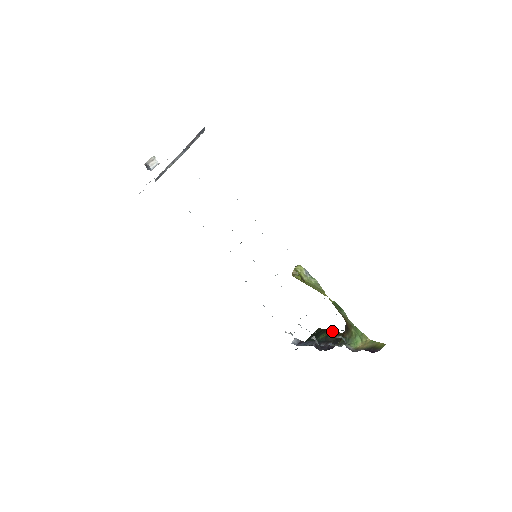
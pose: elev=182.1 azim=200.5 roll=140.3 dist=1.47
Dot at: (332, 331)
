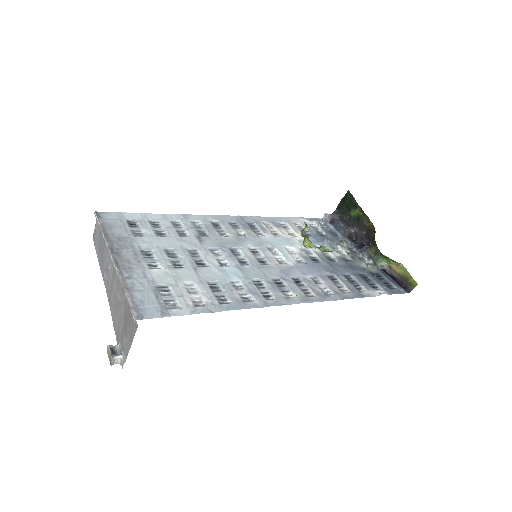
Dot at: (363, 214)
